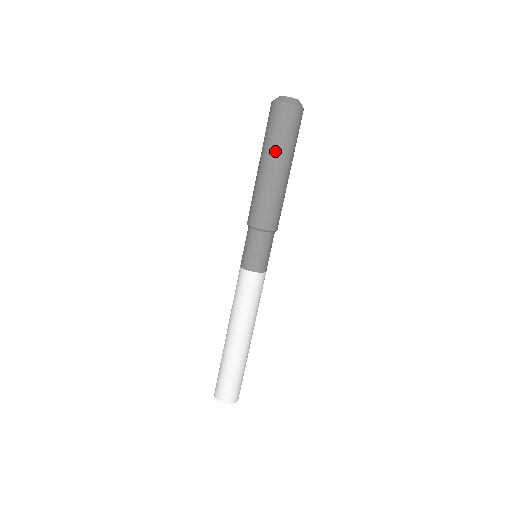
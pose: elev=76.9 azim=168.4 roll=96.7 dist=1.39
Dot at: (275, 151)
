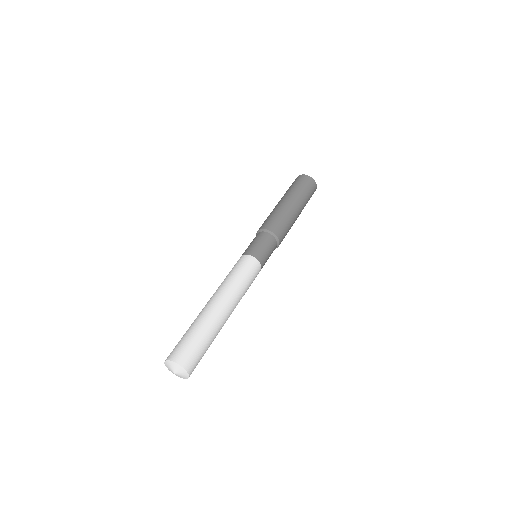
Dot at: (301, 199)
